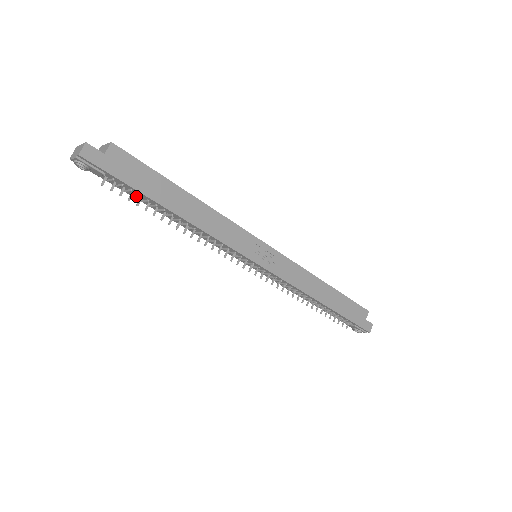
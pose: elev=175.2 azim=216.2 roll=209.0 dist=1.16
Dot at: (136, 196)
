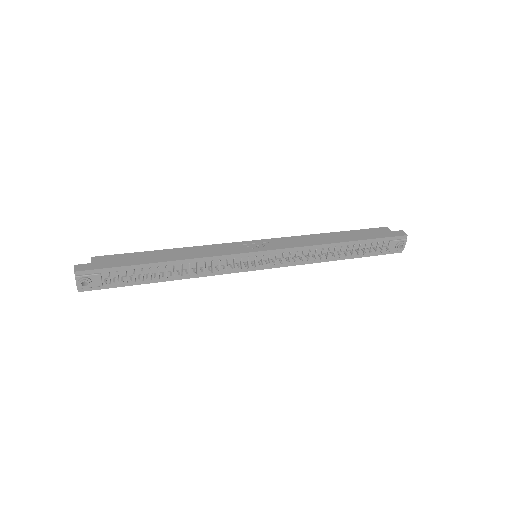
Dot at: (134, 275)
